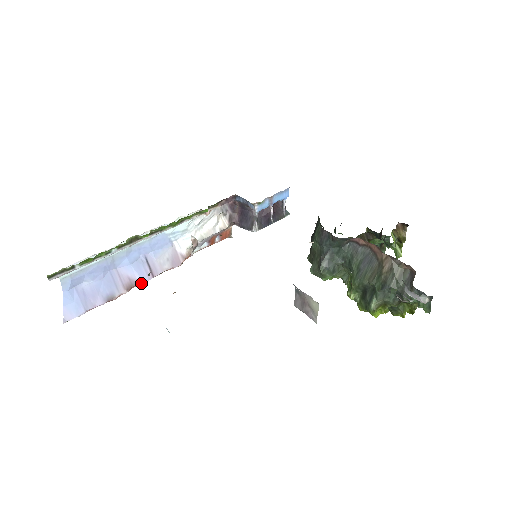
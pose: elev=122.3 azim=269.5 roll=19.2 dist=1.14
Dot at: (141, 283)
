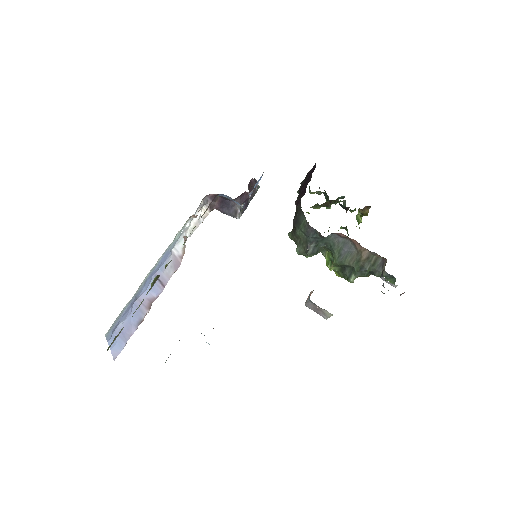
Dot at: (157, 297)
